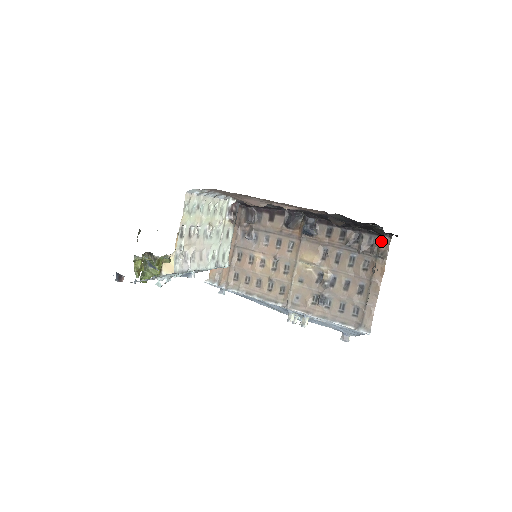
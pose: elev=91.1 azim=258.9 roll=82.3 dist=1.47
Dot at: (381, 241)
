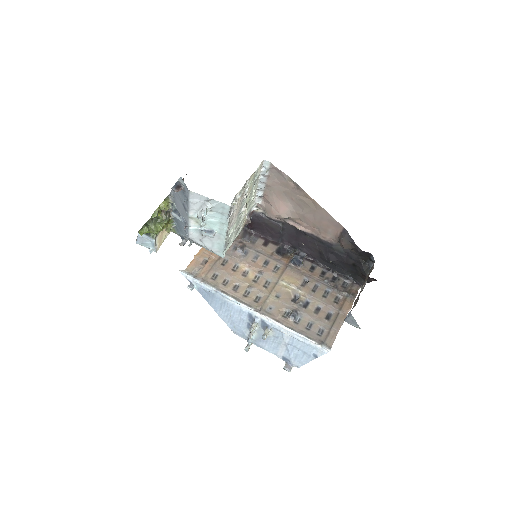
Dot at: (373, 268)
